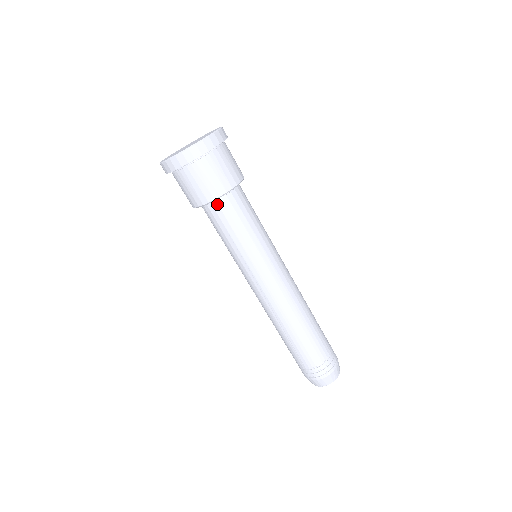
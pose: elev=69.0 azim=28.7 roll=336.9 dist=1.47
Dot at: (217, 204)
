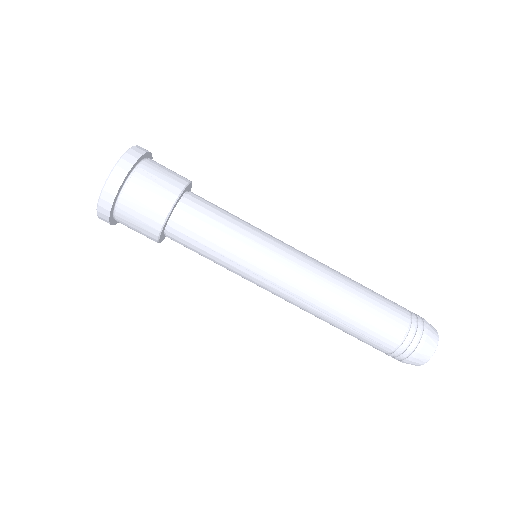
Dot at: (174, 223)
